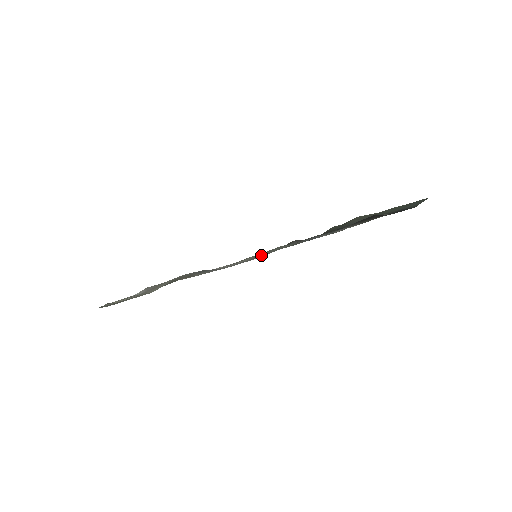
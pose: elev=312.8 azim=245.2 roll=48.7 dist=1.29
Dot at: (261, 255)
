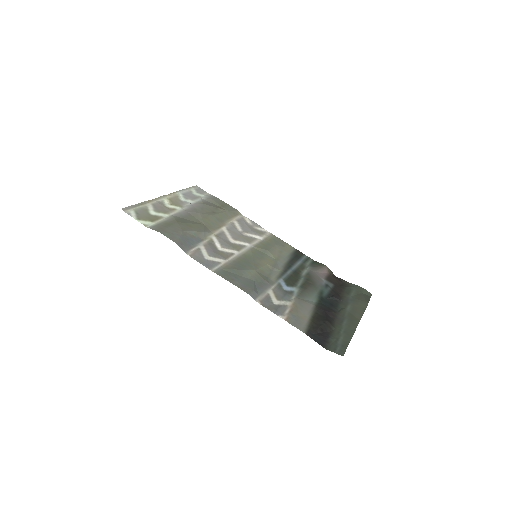
Dot at: (229, 265)
